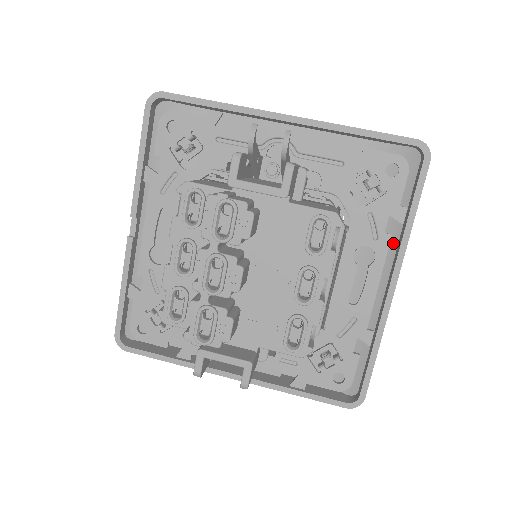
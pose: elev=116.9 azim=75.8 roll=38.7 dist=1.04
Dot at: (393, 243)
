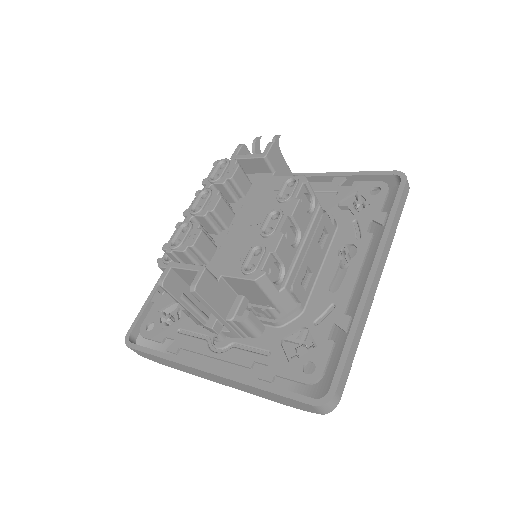
Dot at: occluded
